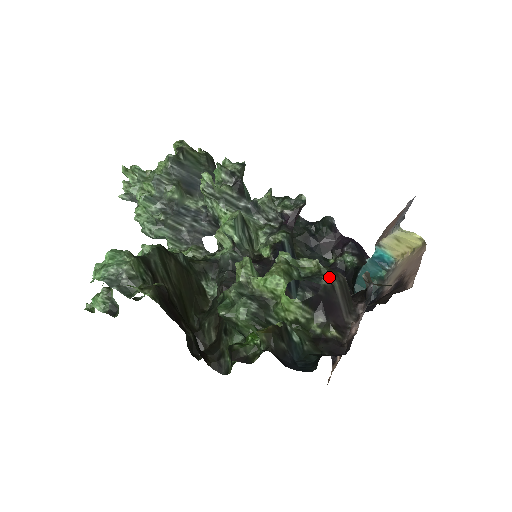
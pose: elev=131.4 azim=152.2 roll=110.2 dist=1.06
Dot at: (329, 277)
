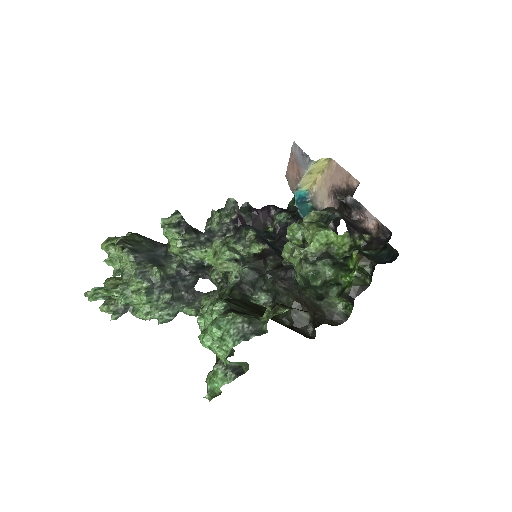
Dot at: (331, 212)
